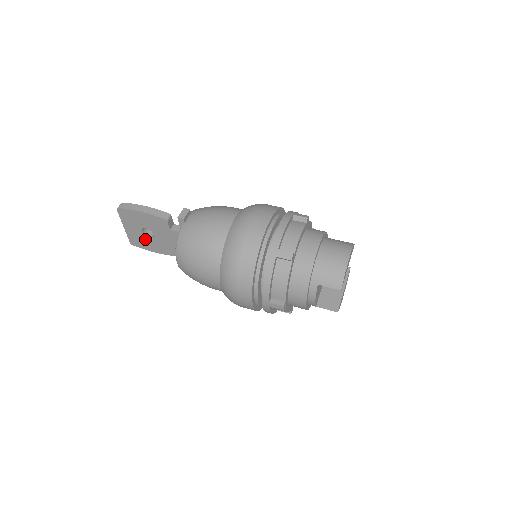
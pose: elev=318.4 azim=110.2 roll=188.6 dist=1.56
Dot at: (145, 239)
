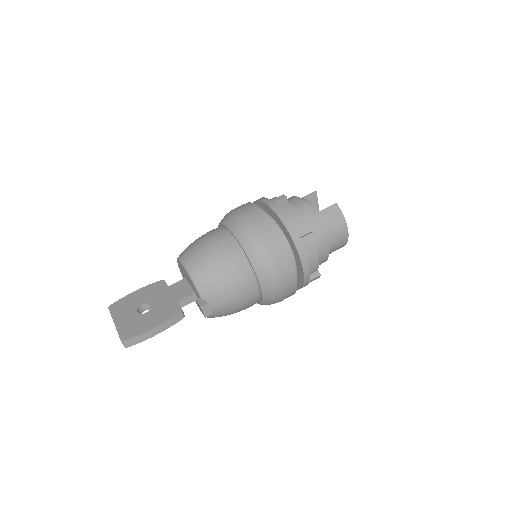
Dot at: occluded
